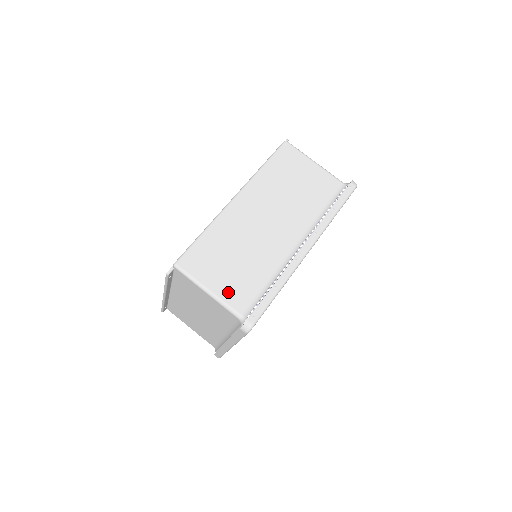
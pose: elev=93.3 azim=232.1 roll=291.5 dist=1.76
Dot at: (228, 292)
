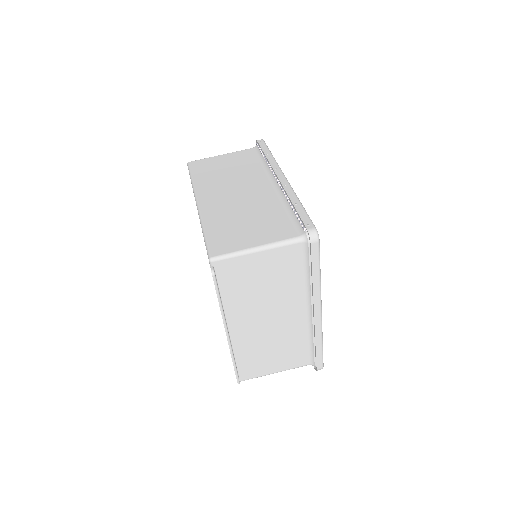
Dot at: (270, 236)
